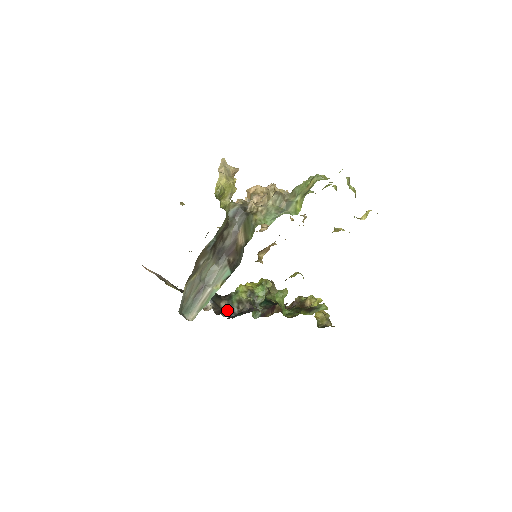
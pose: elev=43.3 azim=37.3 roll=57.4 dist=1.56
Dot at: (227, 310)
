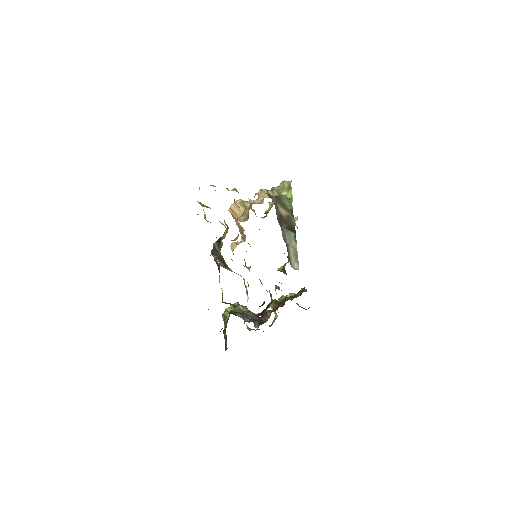
Dot at: (245, 319)
